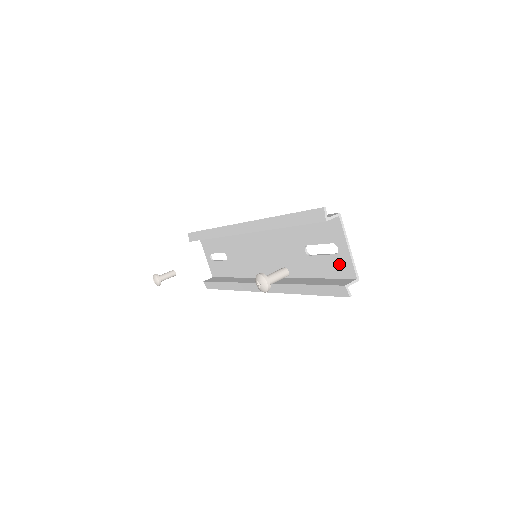
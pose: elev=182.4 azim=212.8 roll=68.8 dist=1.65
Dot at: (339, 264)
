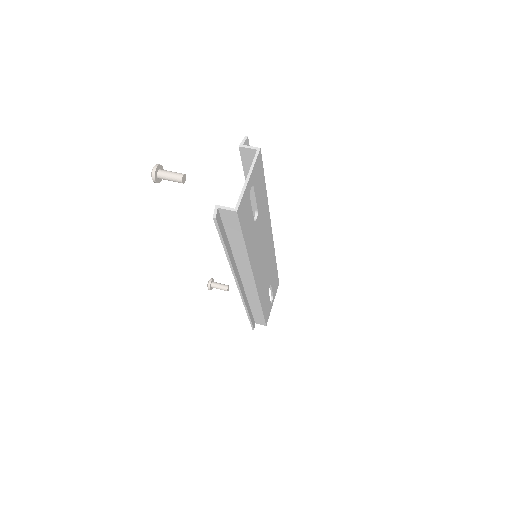
Dot at: occluded
